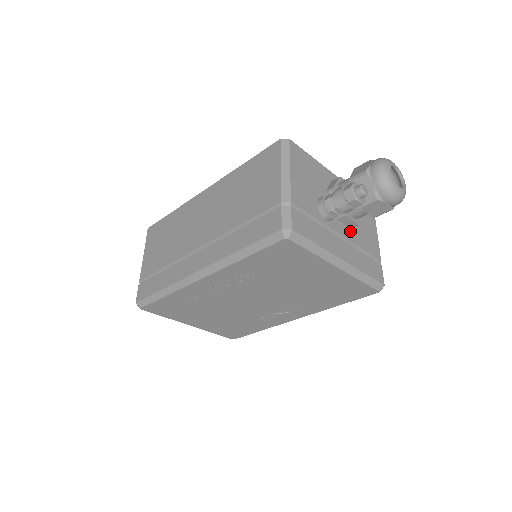
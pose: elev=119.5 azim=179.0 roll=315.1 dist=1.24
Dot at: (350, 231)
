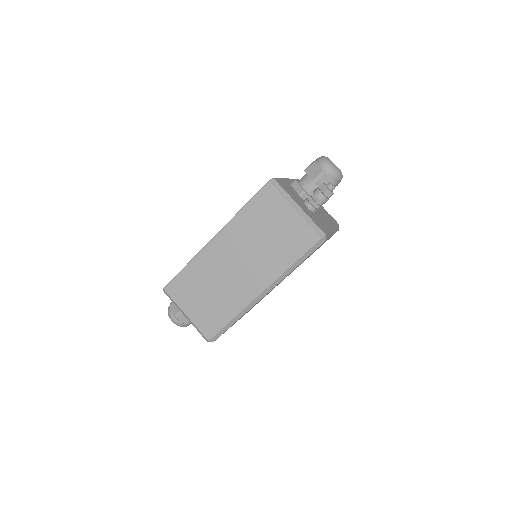
Dot at: occluded
